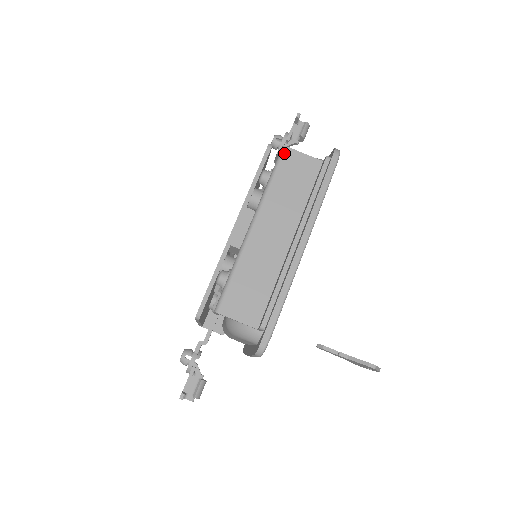
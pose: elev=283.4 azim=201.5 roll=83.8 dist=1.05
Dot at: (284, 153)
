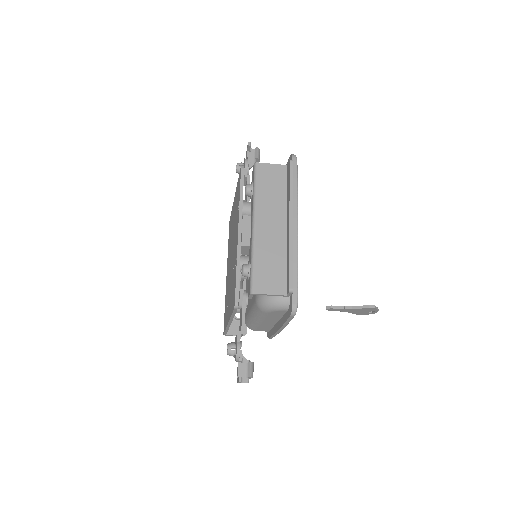
Dot at: (257, 167)
